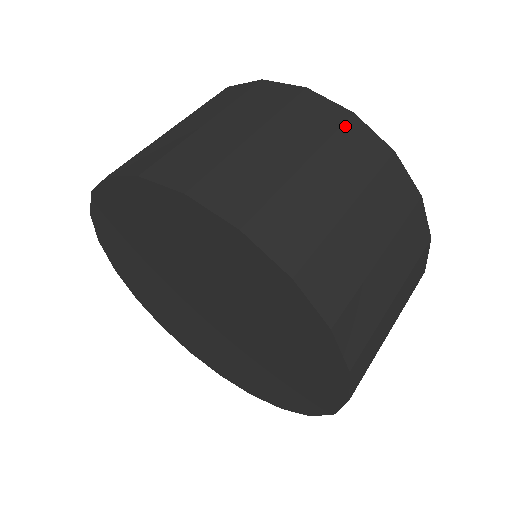
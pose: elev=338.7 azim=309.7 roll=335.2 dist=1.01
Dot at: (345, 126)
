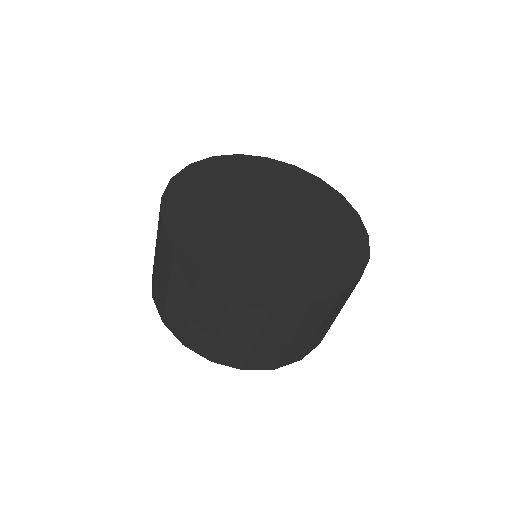
Dot at: (270, 312)
